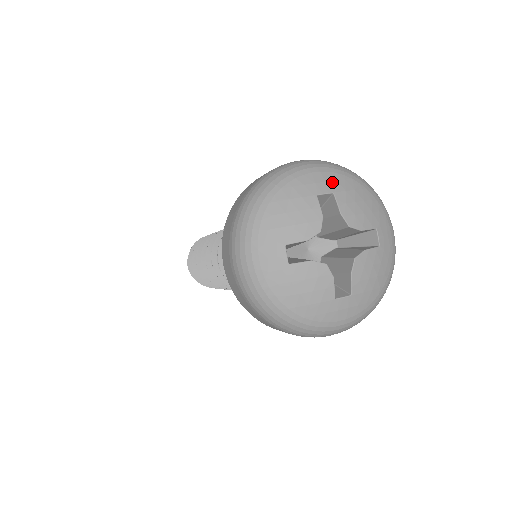
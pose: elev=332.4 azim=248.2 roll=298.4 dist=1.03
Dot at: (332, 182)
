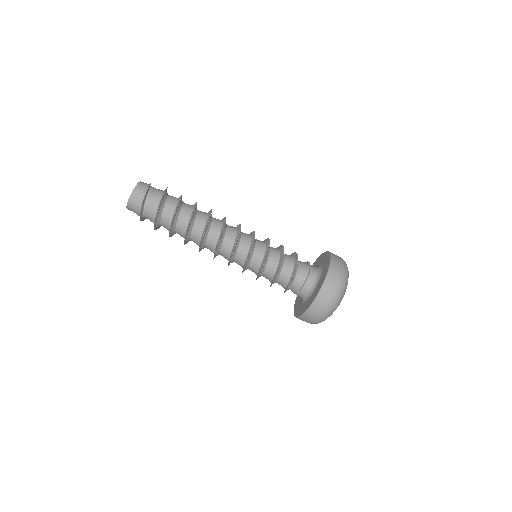
Dot at: occluded
